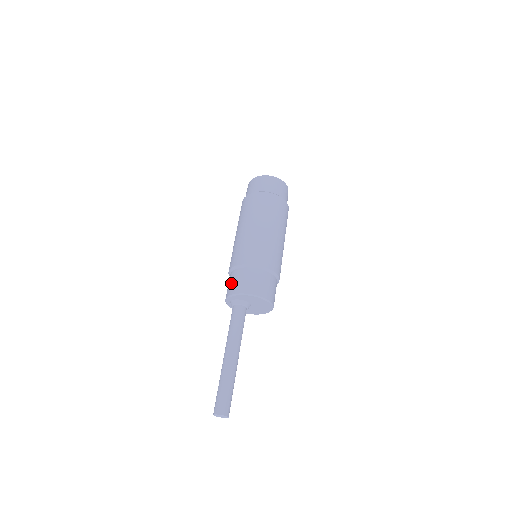
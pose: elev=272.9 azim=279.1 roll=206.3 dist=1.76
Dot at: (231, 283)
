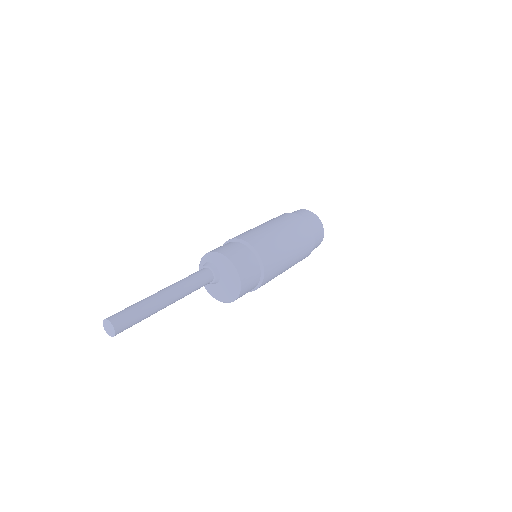
Dot at: occluded
